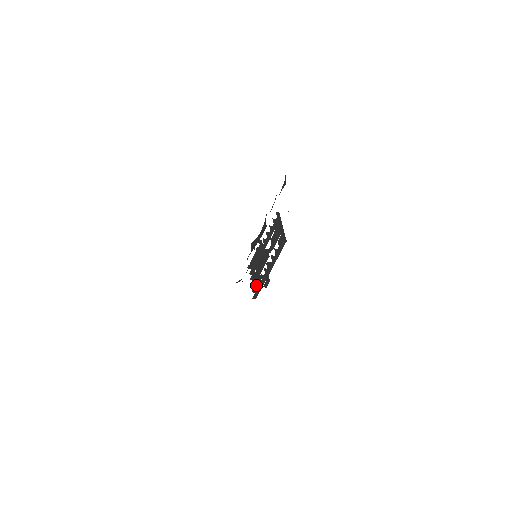
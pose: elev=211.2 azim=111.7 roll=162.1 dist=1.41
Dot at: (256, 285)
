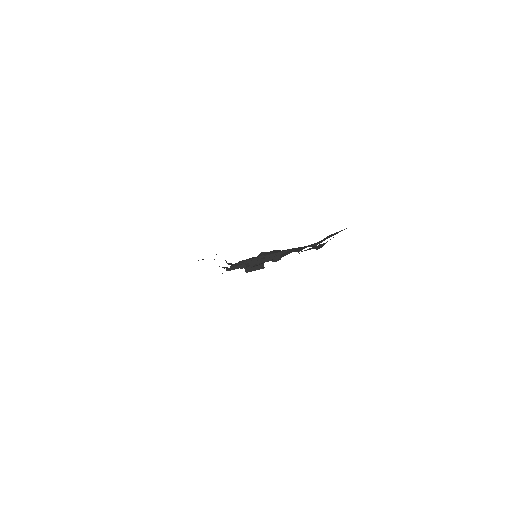
Dot at: occluded
